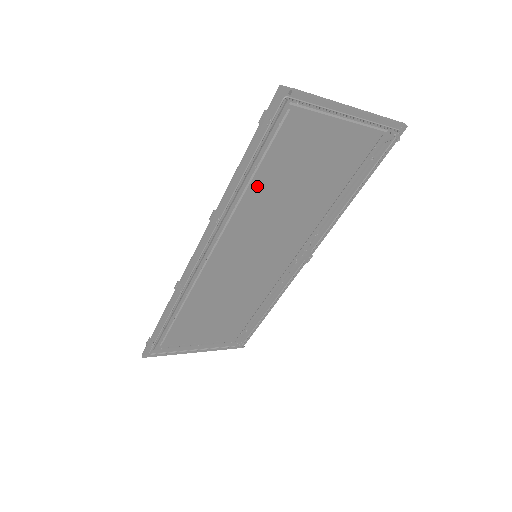
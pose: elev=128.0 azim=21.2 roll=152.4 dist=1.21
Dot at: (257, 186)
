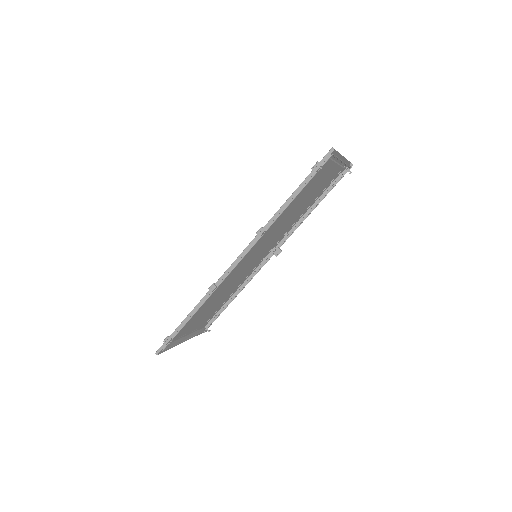
Dot at: (287, 208)
